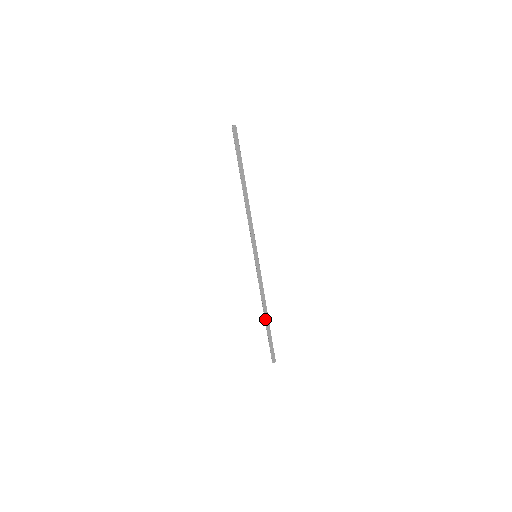
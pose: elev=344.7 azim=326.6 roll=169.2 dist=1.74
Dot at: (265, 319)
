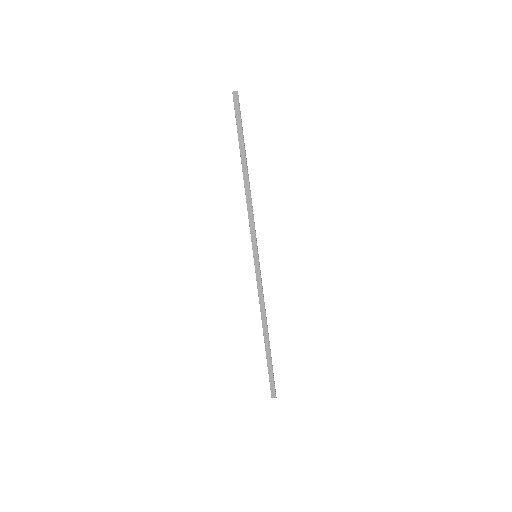
Dot at: (264, 338)
